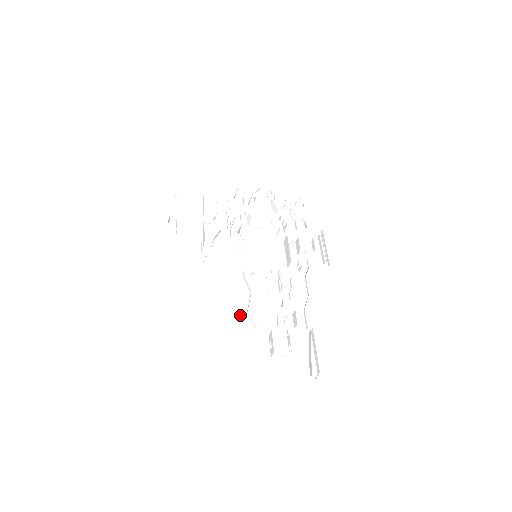
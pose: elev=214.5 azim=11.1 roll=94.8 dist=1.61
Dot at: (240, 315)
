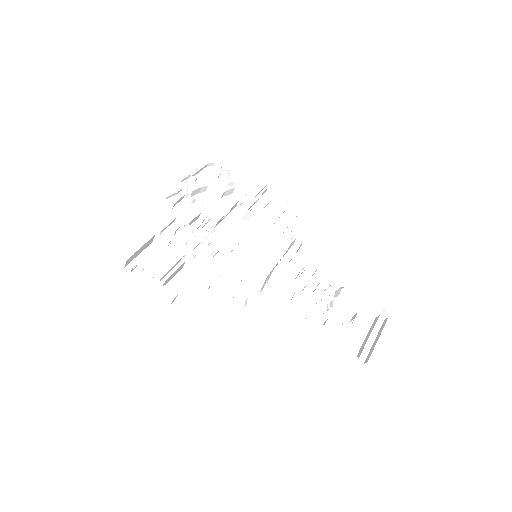
Dot at: occluded
